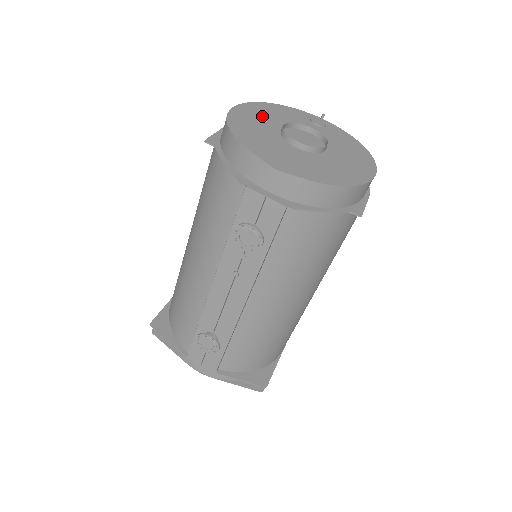
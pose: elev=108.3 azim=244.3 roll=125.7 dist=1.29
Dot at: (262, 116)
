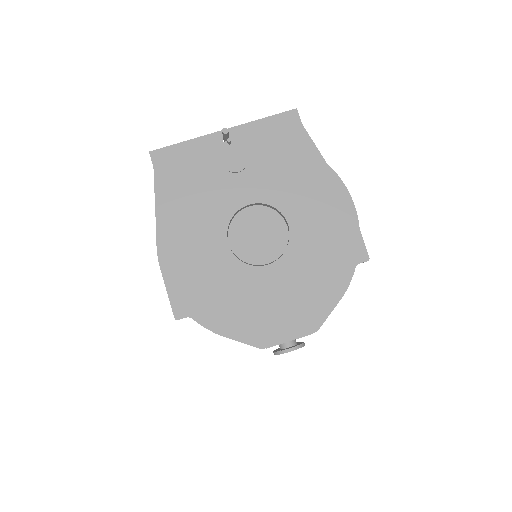
Dot at: (192, 242)
